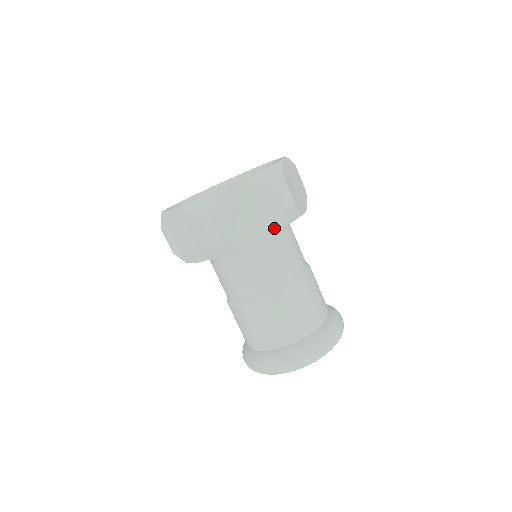
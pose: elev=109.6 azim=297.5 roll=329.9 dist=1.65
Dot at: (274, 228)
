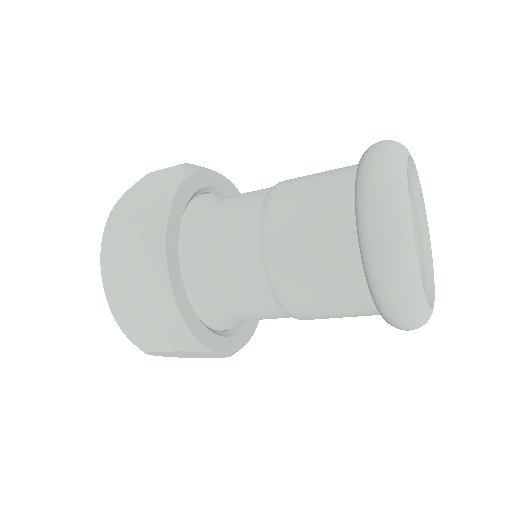
Dot at: (181, 177)
